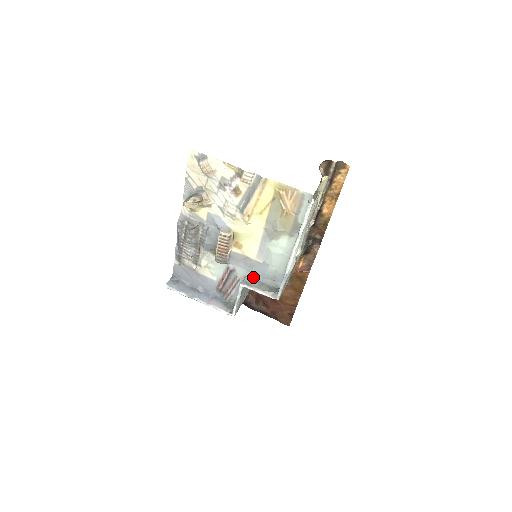
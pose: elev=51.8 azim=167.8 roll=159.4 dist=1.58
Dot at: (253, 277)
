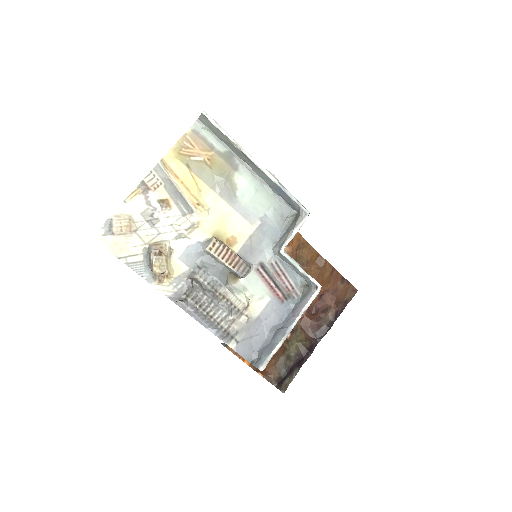
Dot at: (276, 242)
